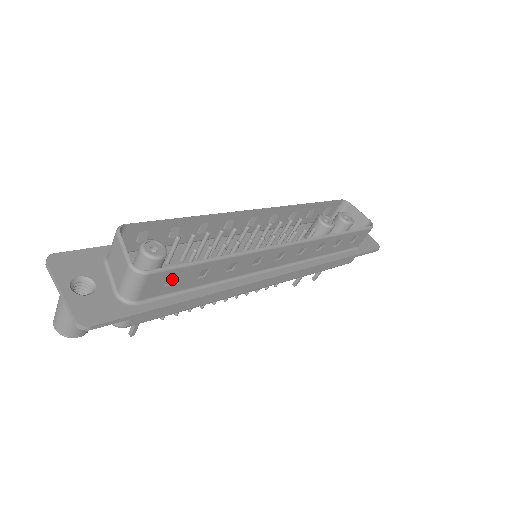
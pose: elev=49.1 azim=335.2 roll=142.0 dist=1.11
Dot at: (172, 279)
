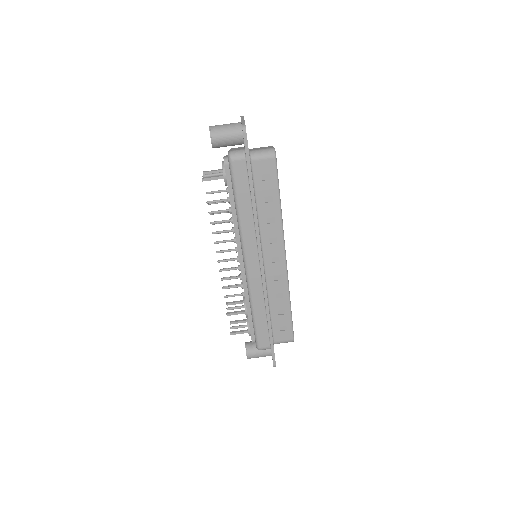
Dot at: (266, 178)
